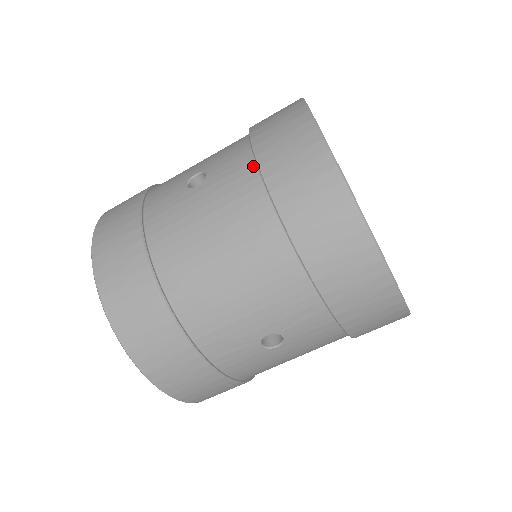
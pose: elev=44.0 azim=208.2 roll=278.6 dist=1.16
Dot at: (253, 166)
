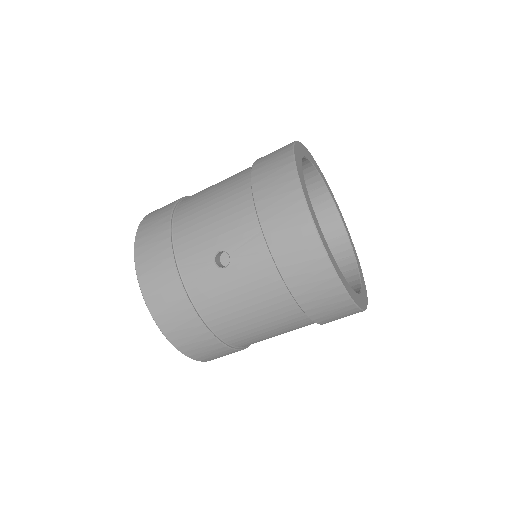
Dot at: (271, 262)
